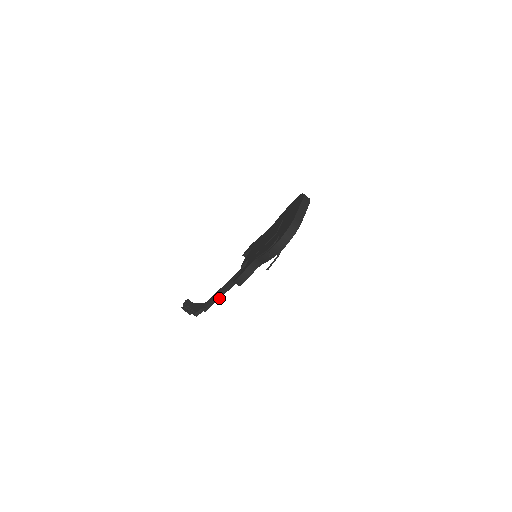
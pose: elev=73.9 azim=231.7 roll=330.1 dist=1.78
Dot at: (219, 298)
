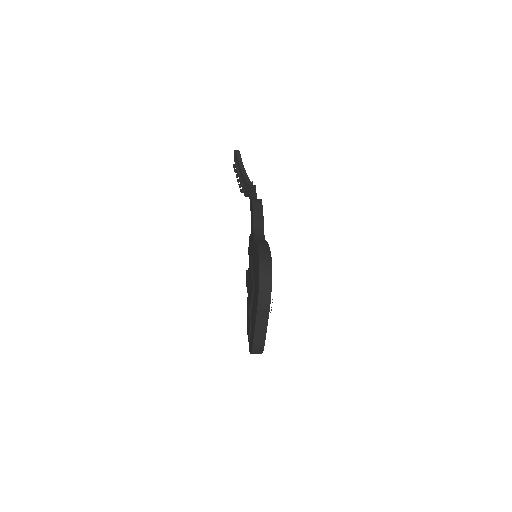
Dot at: occluded
